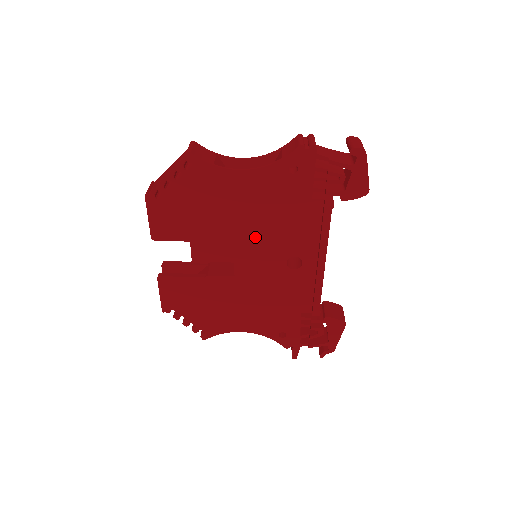
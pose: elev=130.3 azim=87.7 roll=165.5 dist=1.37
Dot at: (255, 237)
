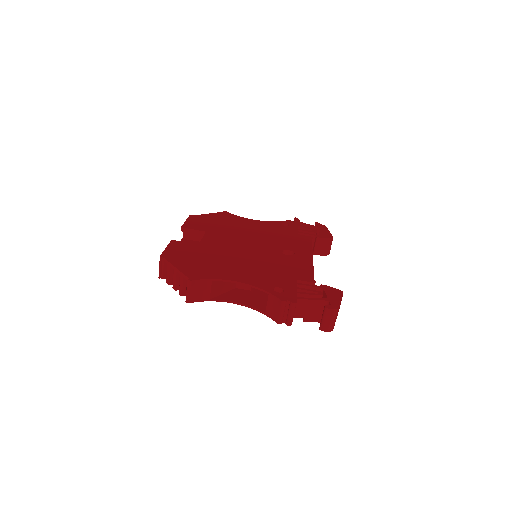
Dot at: occluded
